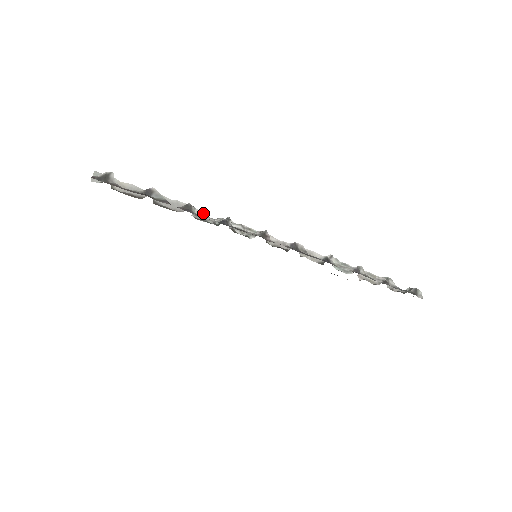
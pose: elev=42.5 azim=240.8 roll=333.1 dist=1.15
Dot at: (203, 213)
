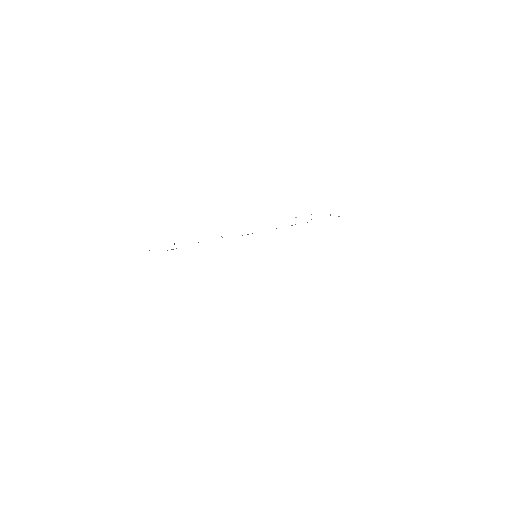
Dot at: occluded
